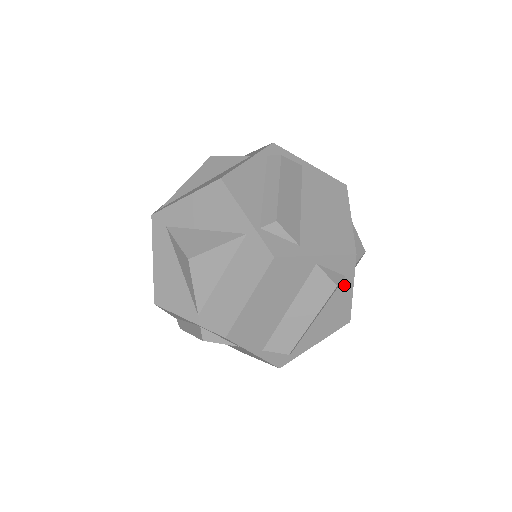
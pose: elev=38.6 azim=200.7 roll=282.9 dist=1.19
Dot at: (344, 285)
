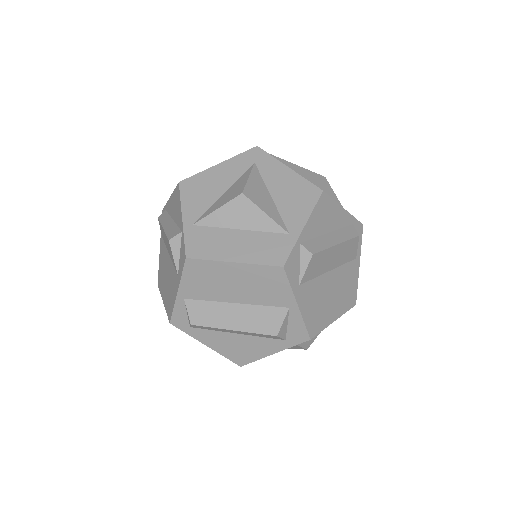
Dot at: (276, 343)
